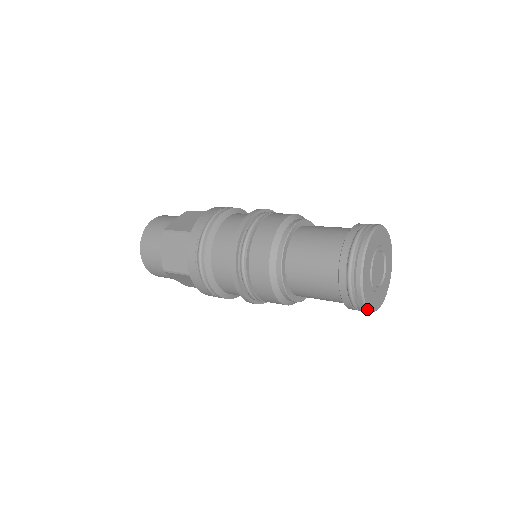
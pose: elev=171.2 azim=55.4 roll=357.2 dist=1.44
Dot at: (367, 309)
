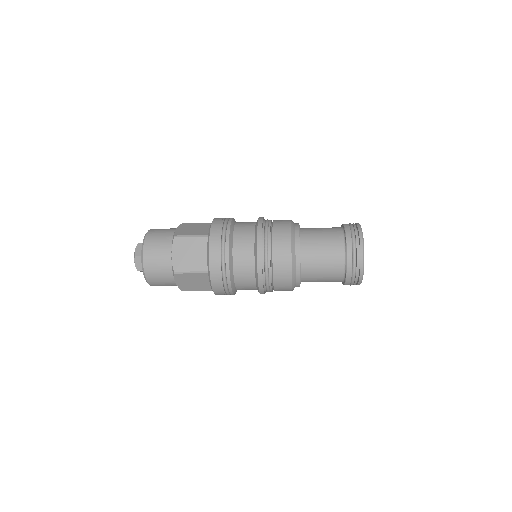
Dot at: occluded
